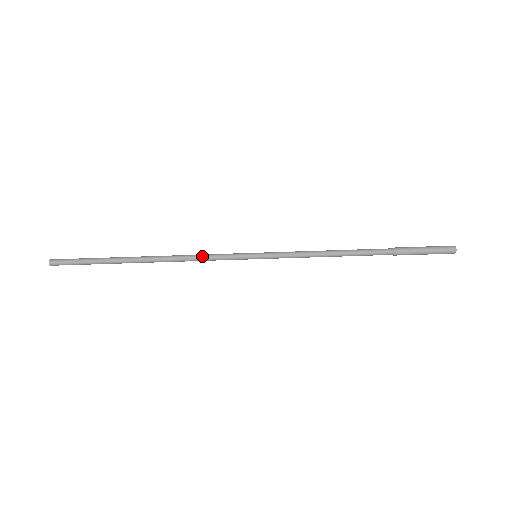
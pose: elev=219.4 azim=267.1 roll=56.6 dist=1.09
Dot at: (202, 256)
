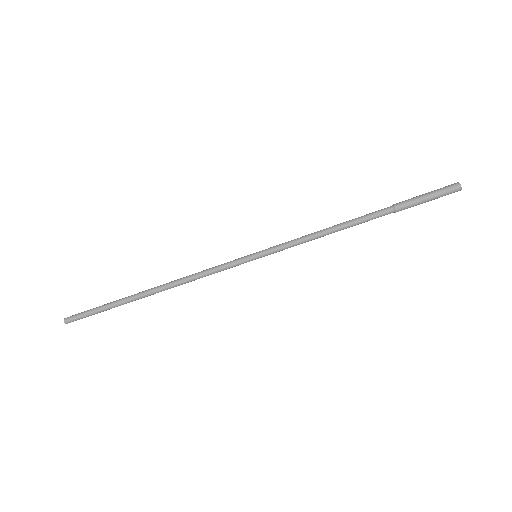
Dot at: (203, 272)
